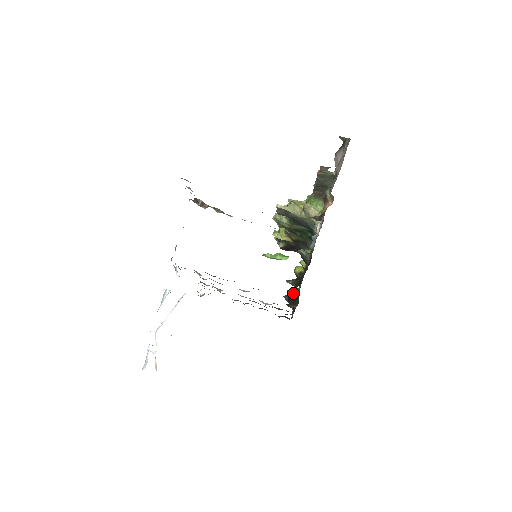
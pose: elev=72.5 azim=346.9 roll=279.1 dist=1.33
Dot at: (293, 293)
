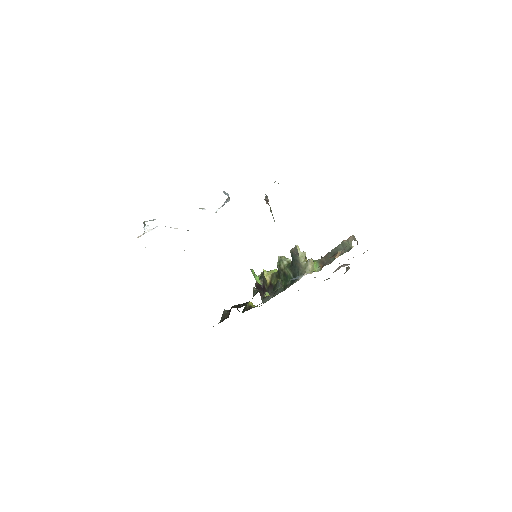
Dot at: (237, 308)
